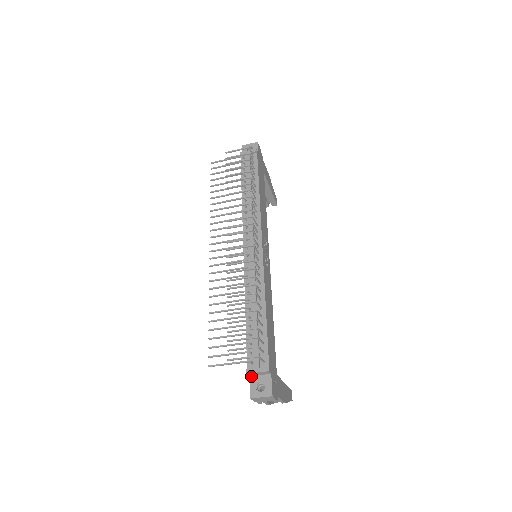
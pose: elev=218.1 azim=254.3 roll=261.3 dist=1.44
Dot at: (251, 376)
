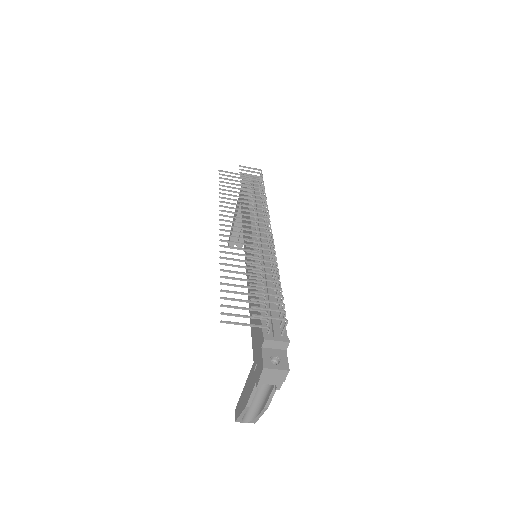
Dot at: (264, 347)
